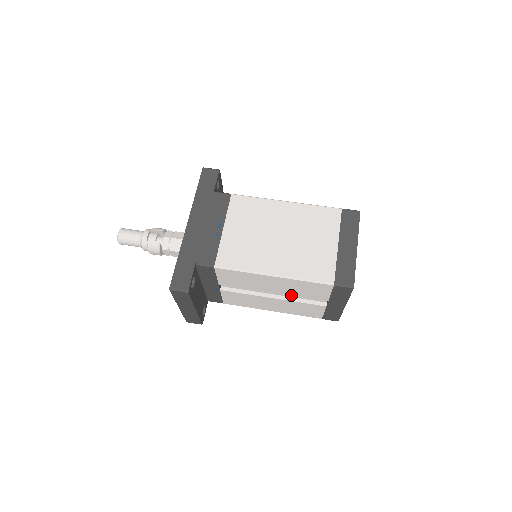
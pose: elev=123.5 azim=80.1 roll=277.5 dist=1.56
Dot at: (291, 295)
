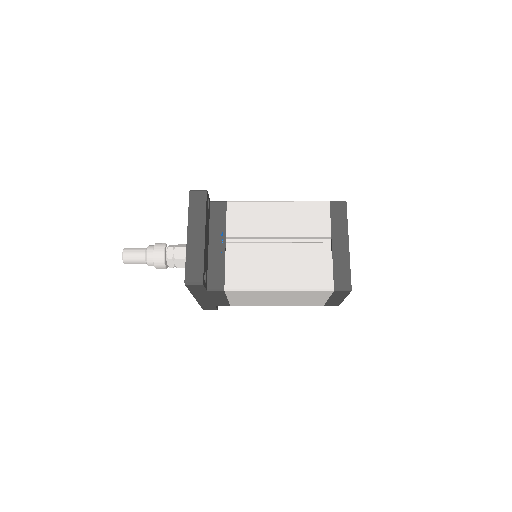
Dot at: (296, 237)
